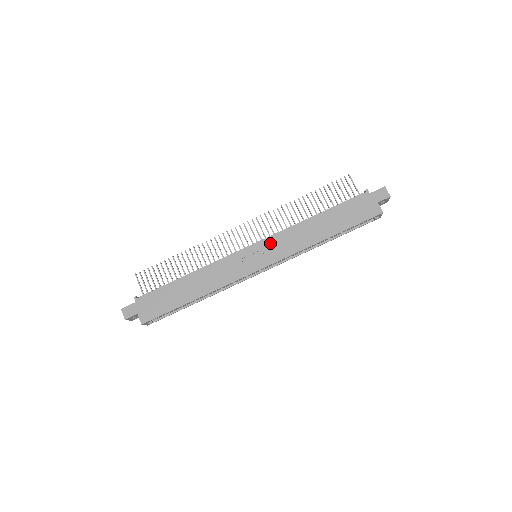
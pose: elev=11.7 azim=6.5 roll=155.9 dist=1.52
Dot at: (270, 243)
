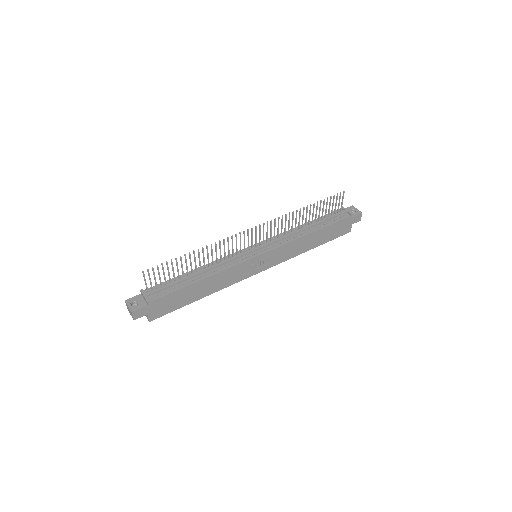
Dot at: (275, 253)
